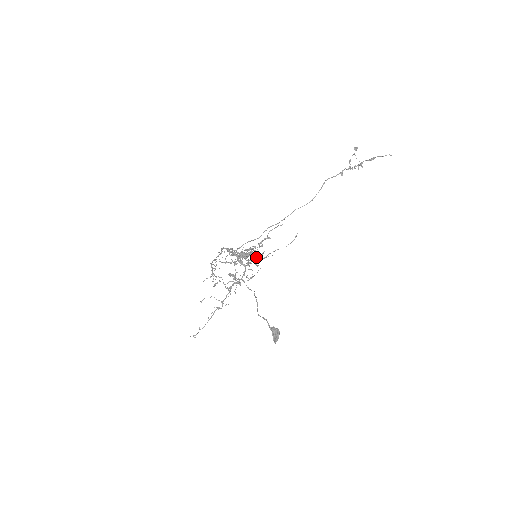
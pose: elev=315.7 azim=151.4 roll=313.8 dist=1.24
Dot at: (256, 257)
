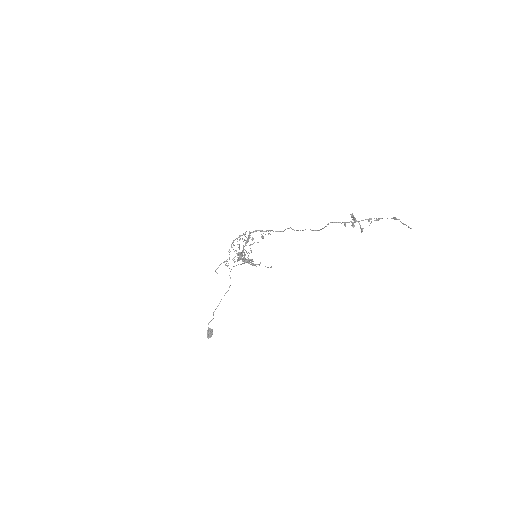
Dot at: occluded
